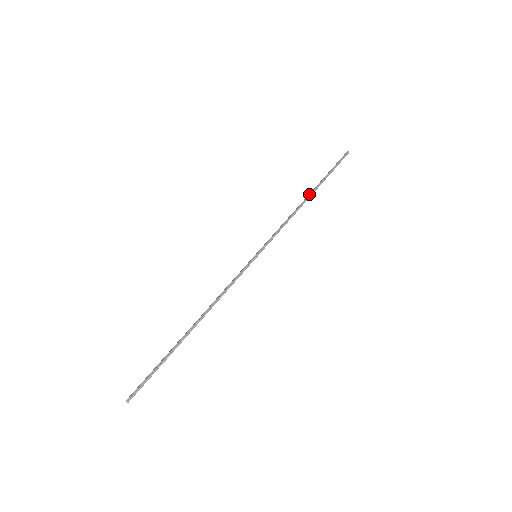
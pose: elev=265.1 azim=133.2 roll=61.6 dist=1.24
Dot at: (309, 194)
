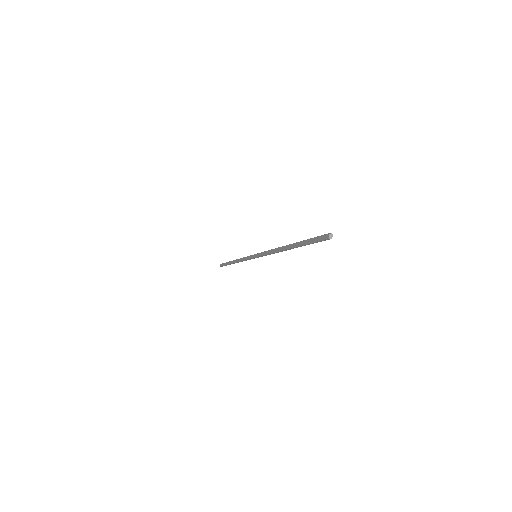
Dot at: (286, 249)
